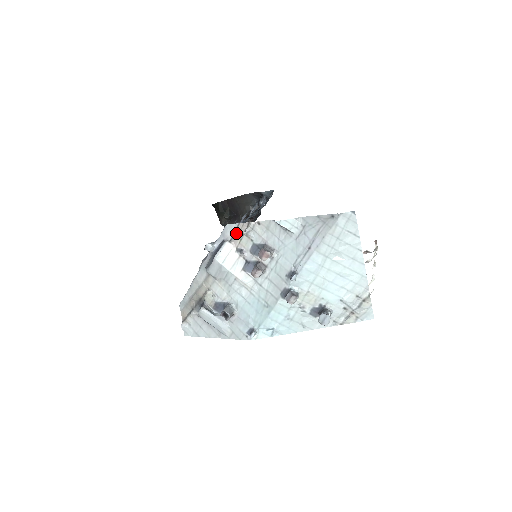
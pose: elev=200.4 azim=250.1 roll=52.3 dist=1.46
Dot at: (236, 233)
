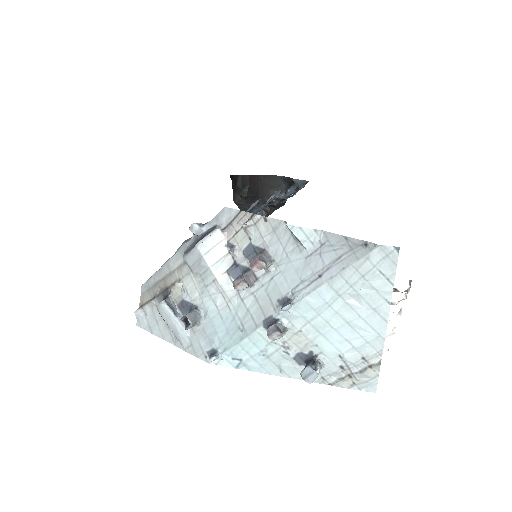
Dot at: (233, 222)
